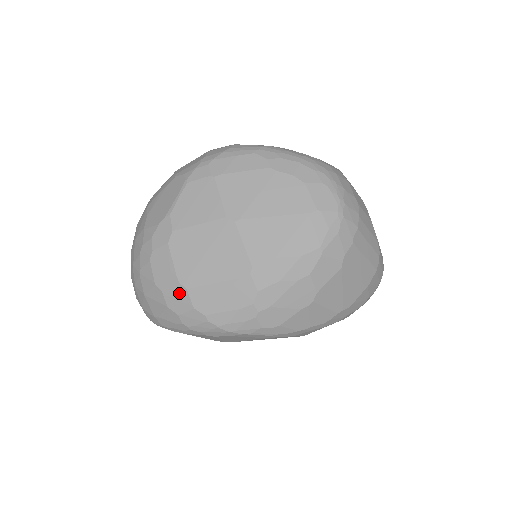
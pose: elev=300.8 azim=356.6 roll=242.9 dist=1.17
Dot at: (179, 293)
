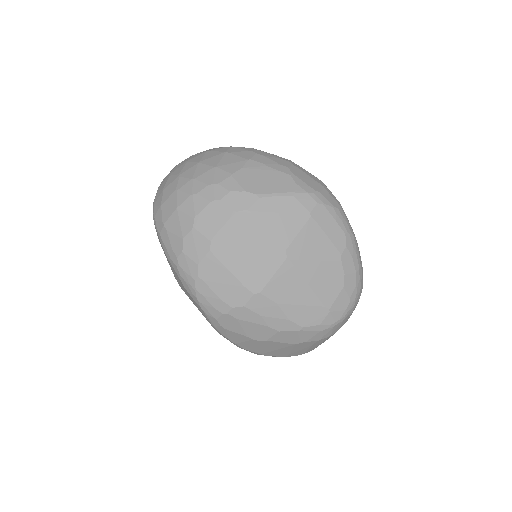
Dot at: (202, 245)
